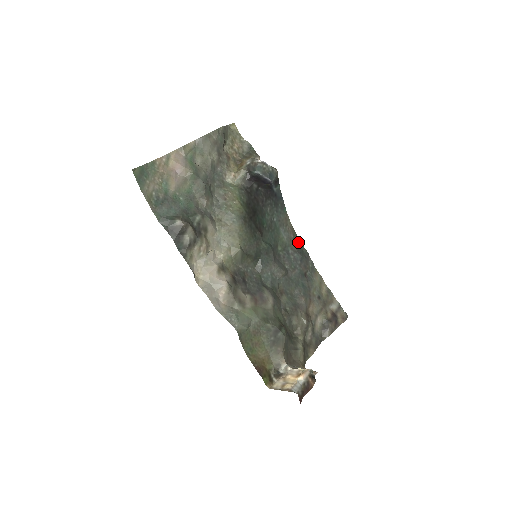
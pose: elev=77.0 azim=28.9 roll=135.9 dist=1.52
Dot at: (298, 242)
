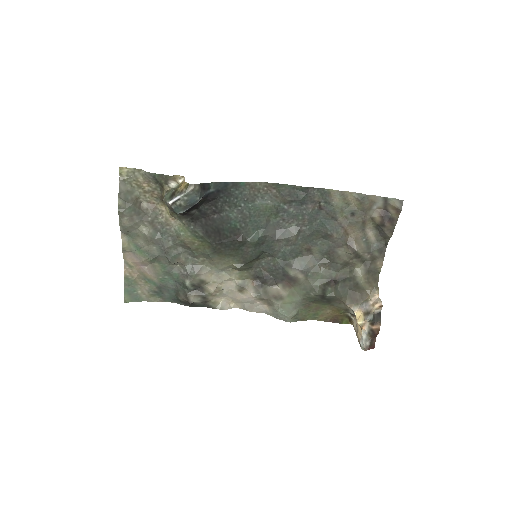
Dot at: (286, 188)
